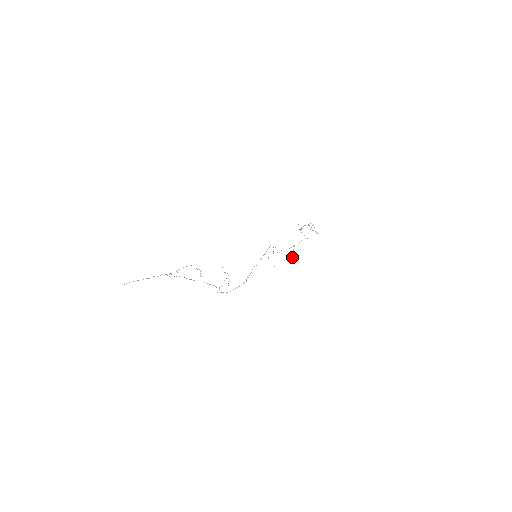
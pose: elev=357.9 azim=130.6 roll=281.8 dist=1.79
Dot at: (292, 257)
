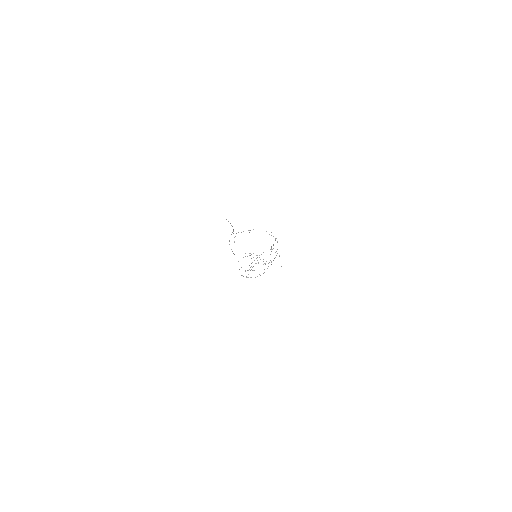
Dot at: occluded
